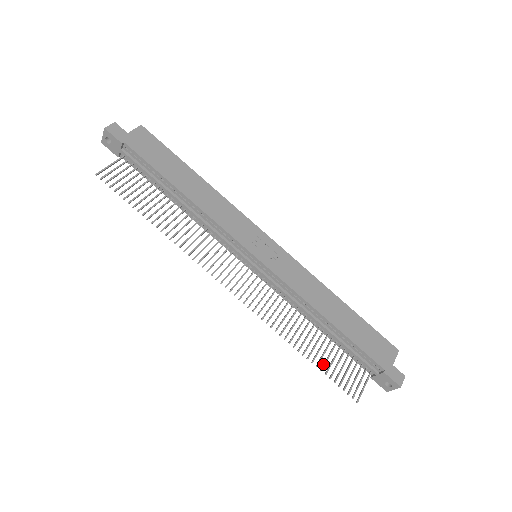
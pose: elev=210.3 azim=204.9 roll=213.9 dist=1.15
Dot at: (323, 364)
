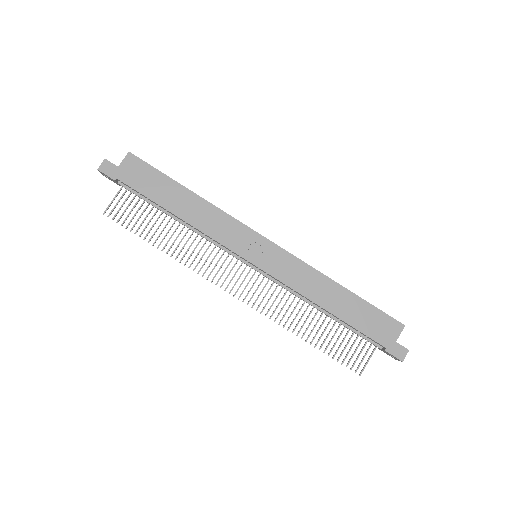
Dot at: (326, 346)
